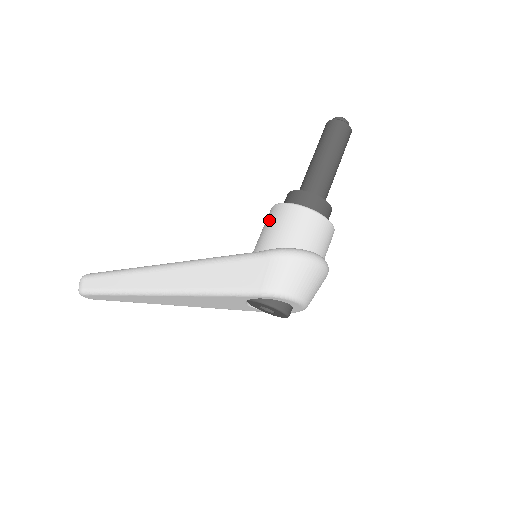
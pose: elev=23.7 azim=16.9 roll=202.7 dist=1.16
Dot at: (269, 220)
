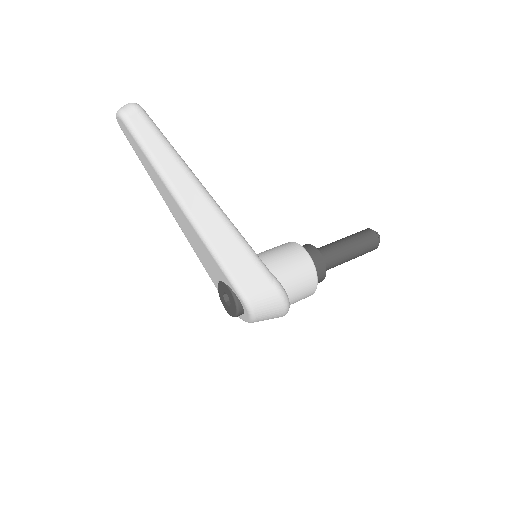
Dot at: (293, 256)
